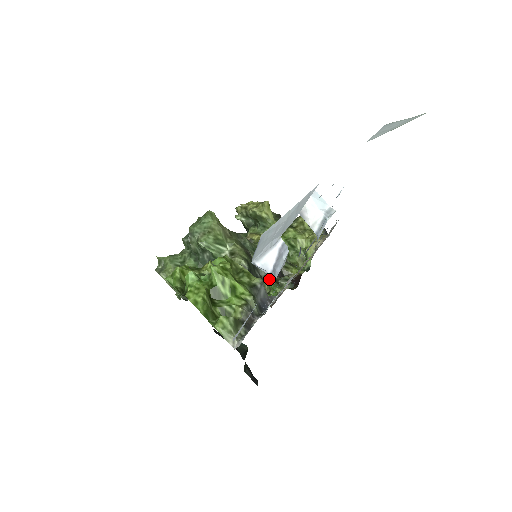
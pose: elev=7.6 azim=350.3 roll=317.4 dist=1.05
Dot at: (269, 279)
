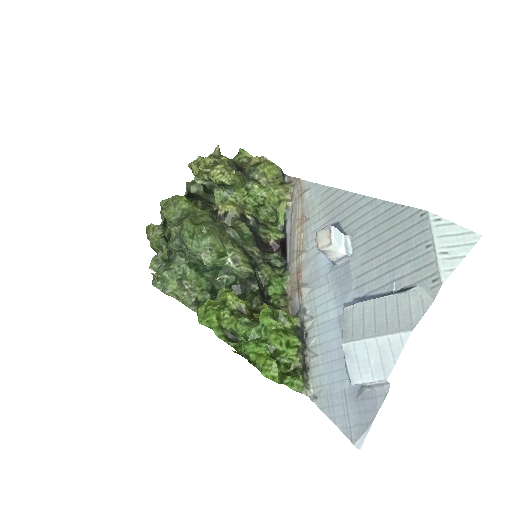
Dot at: (268, 270)
